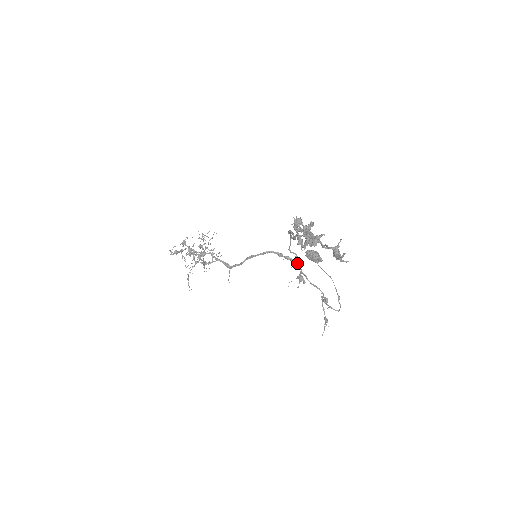
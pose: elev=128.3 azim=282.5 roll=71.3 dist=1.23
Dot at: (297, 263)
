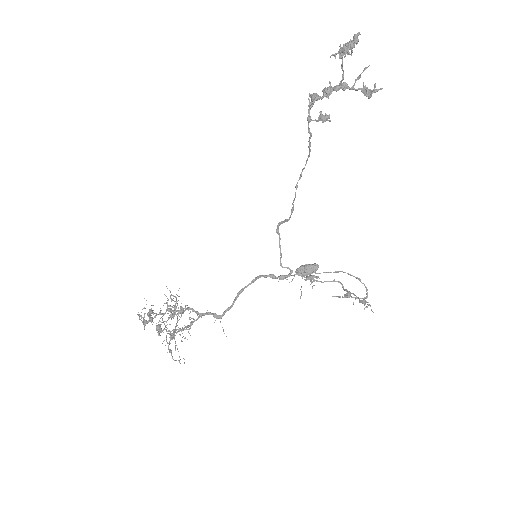
Dot at: (296, 274)
